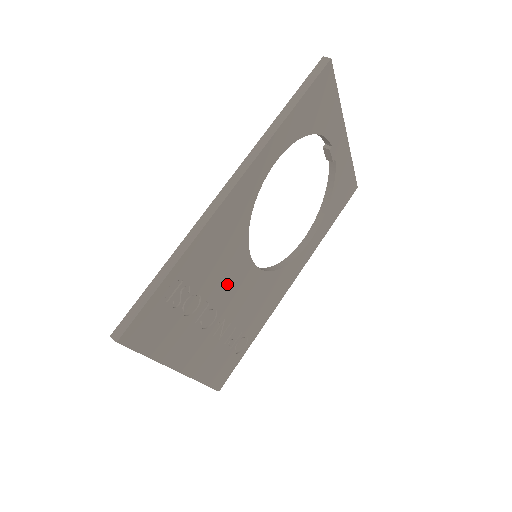
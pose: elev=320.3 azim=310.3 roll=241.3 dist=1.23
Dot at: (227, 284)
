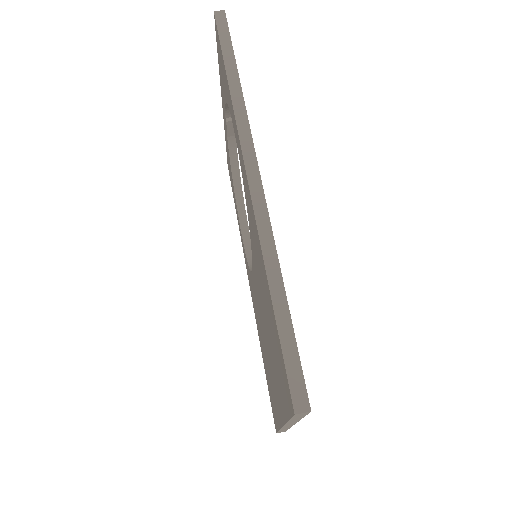
Dot at: occluded
